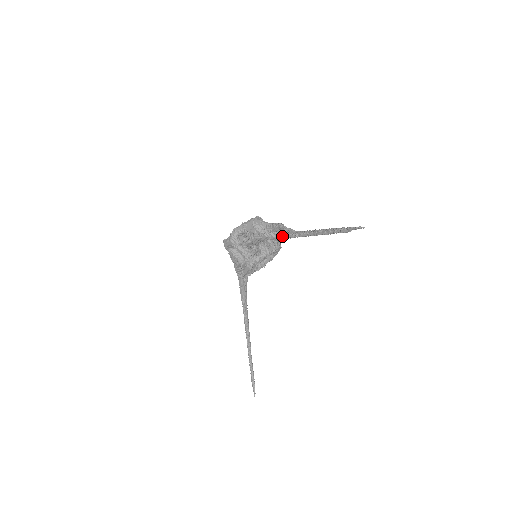
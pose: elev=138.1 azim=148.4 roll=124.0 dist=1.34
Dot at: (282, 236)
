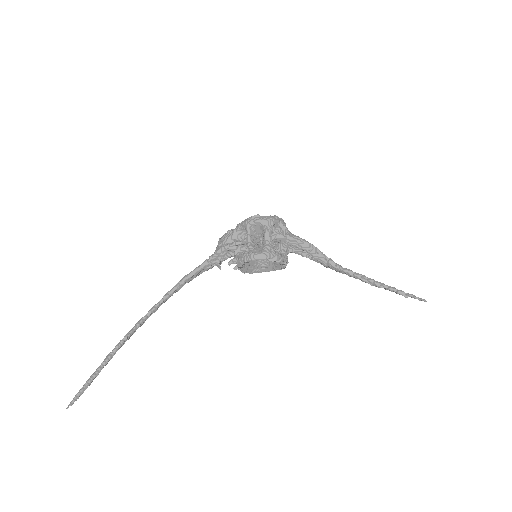
Dot at: (323, 258)
